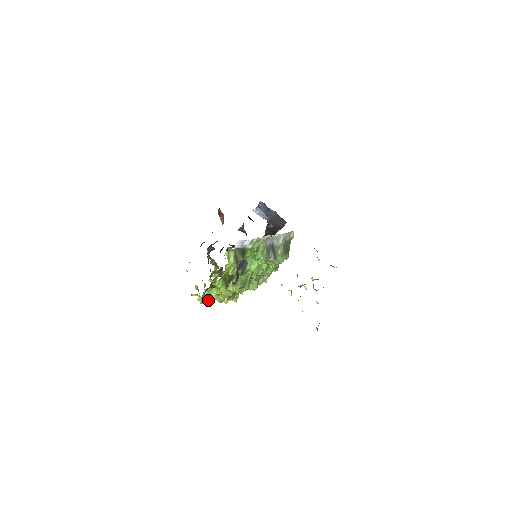
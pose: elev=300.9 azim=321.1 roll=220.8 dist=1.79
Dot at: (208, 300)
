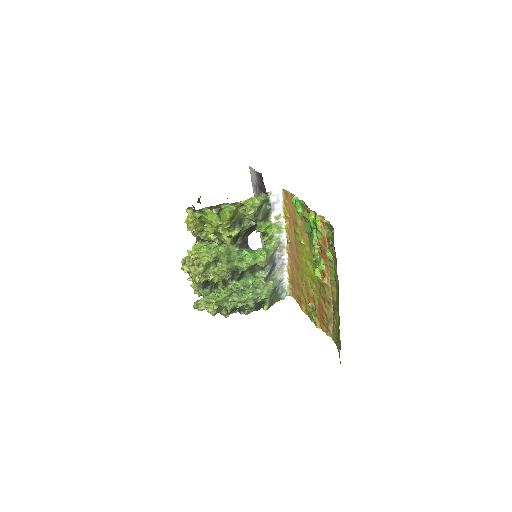
Dot at: (195, 227)
